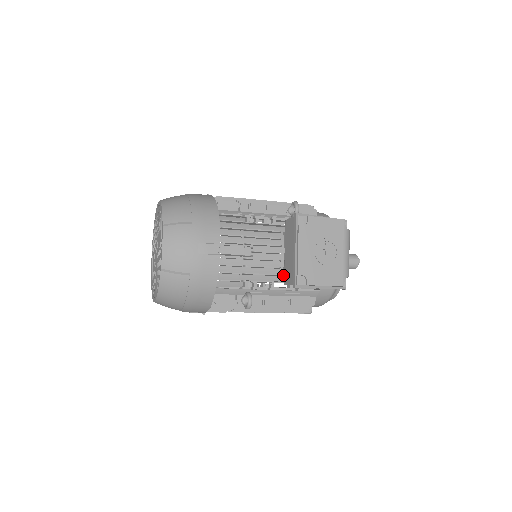
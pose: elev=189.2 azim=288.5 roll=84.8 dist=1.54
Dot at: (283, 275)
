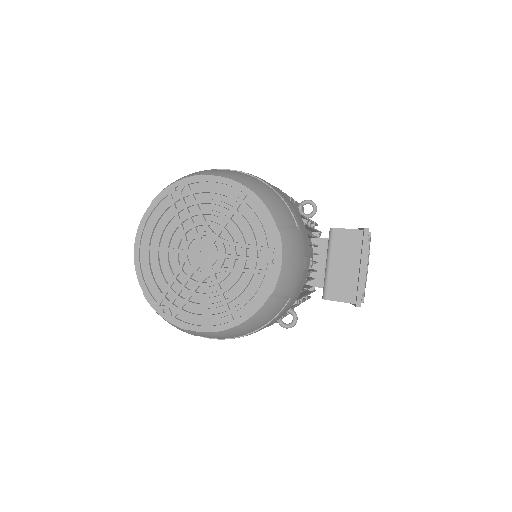
Dot at: (309, 285)
